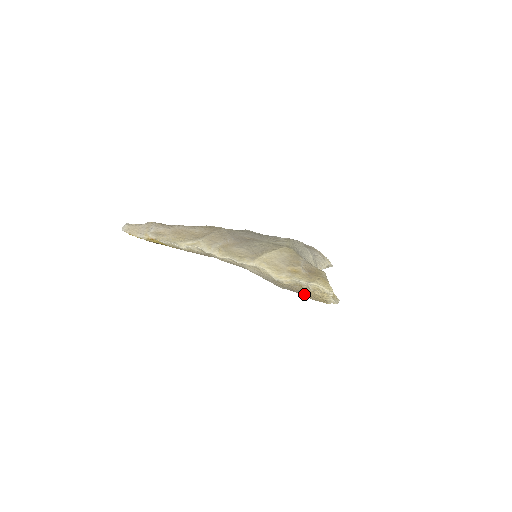
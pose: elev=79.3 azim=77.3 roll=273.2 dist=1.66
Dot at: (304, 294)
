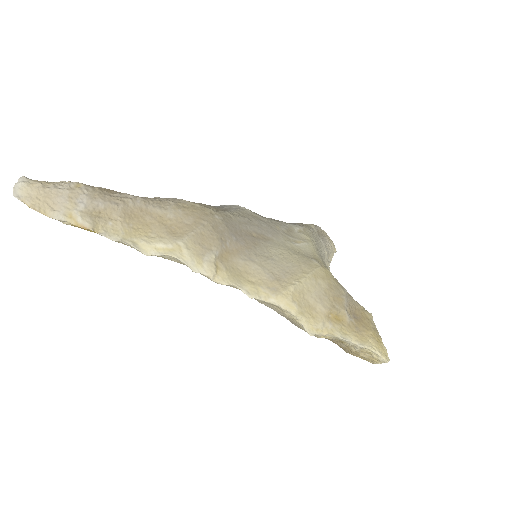
Dot at: (335, 343)
